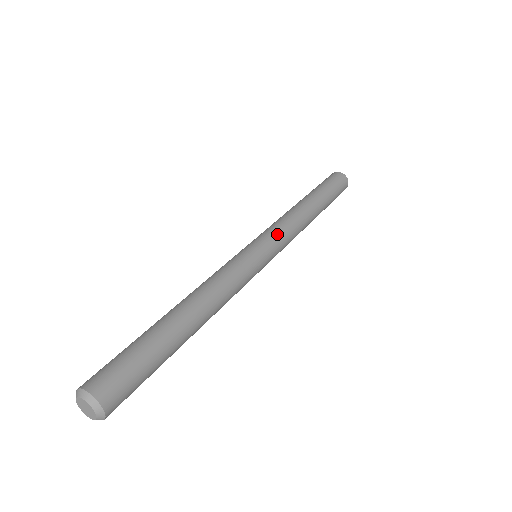
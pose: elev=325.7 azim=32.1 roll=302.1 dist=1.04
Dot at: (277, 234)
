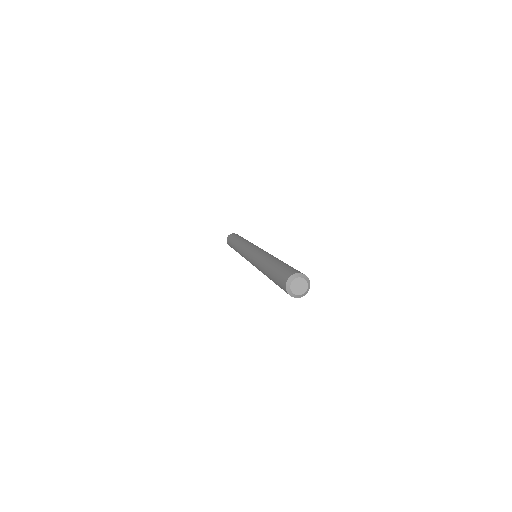
Dot at: occluded
